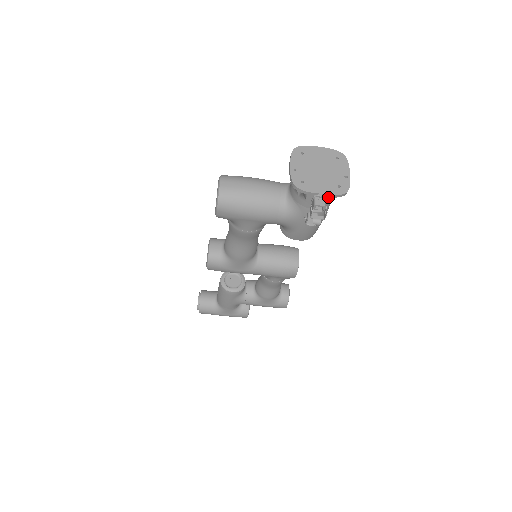
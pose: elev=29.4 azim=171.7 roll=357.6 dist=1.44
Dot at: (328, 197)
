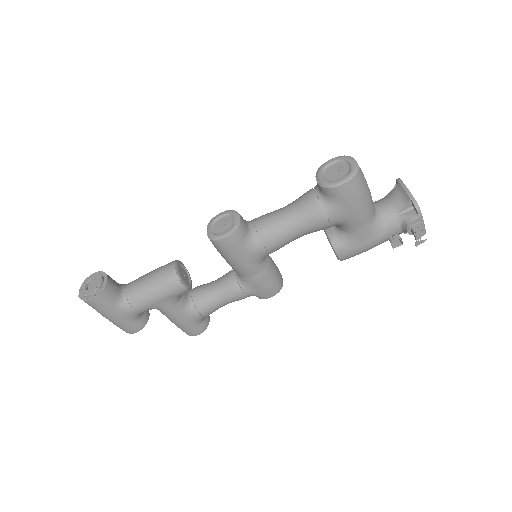
Dot at: occluded
